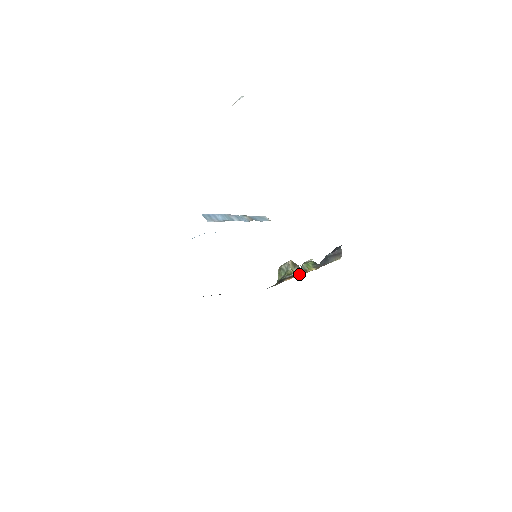
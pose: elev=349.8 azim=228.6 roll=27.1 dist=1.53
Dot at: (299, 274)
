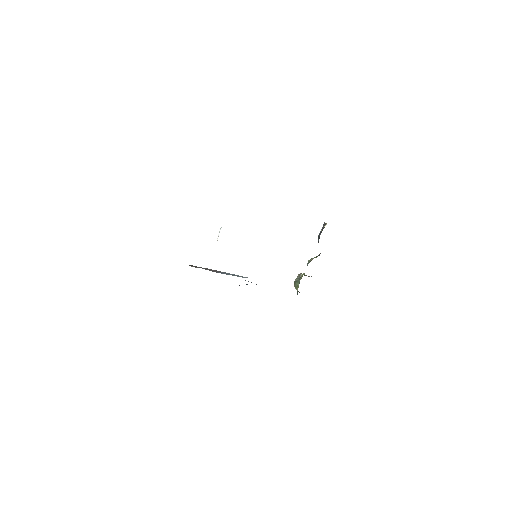
Dot at: occluded
